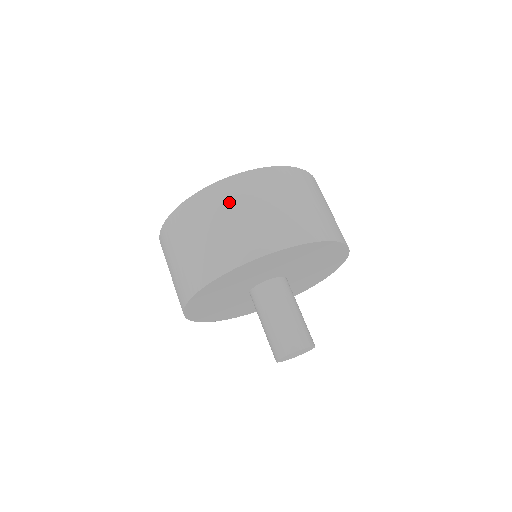
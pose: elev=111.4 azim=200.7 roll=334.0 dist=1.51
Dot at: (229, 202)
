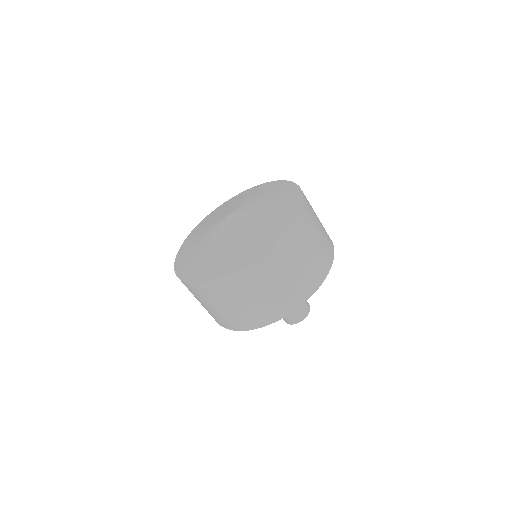
Dot at: (213, 298)
